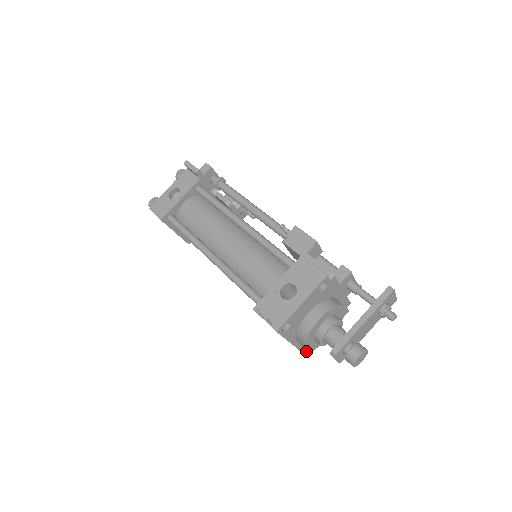
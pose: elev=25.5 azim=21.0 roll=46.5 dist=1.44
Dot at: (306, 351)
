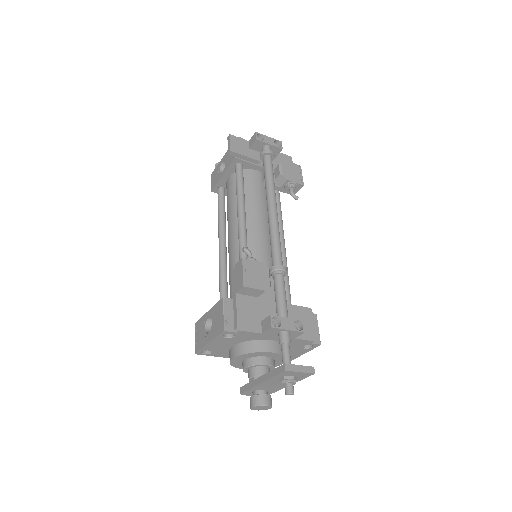
Dot at: occluded
